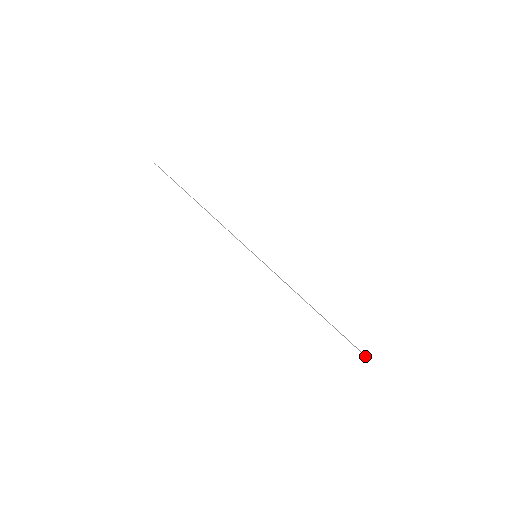
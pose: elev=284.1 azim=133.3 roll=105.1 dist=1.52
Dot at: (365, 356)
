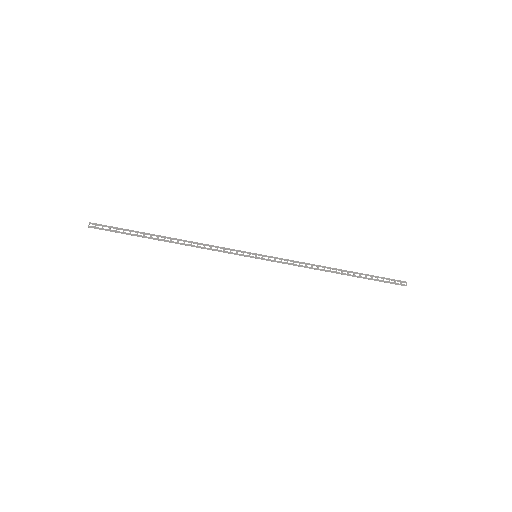
Dot at: occluded
